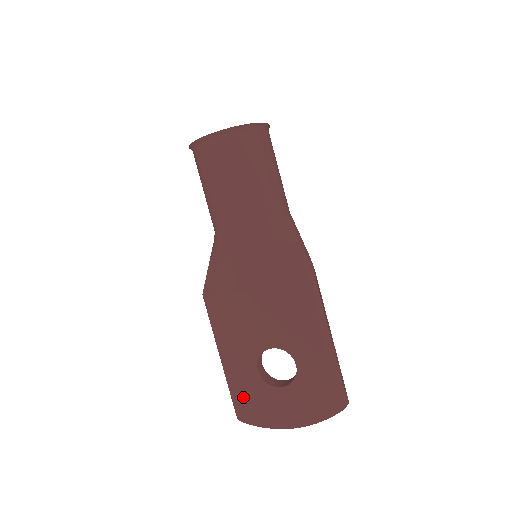
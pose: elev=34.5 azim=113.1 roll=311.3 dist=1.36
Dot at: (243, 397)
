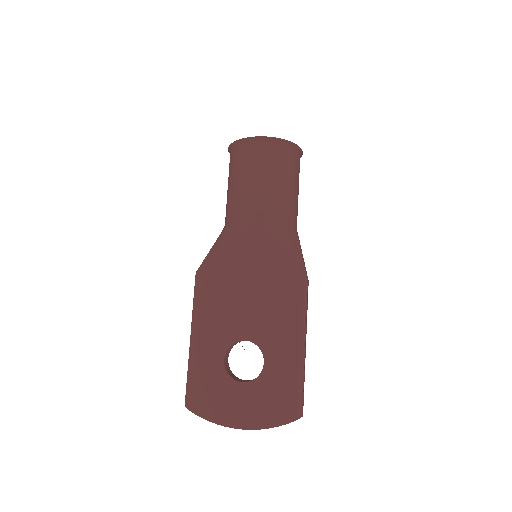
Dot at: (200, 384)
